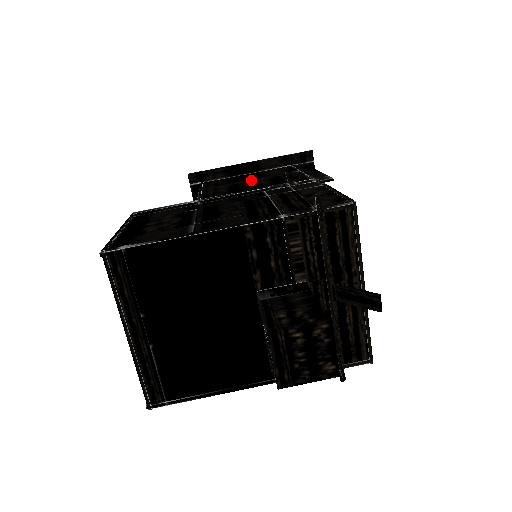
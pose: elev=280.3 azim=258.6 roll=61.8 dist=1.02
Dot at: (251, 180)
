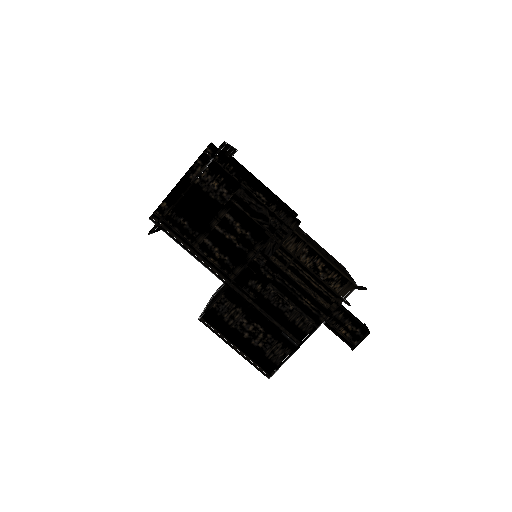
Dot at: (219, 222)
